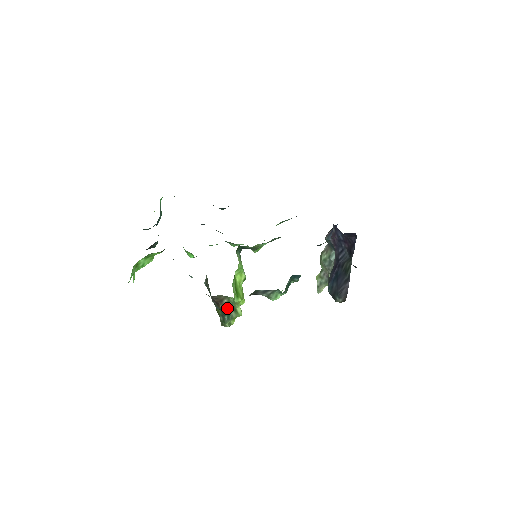
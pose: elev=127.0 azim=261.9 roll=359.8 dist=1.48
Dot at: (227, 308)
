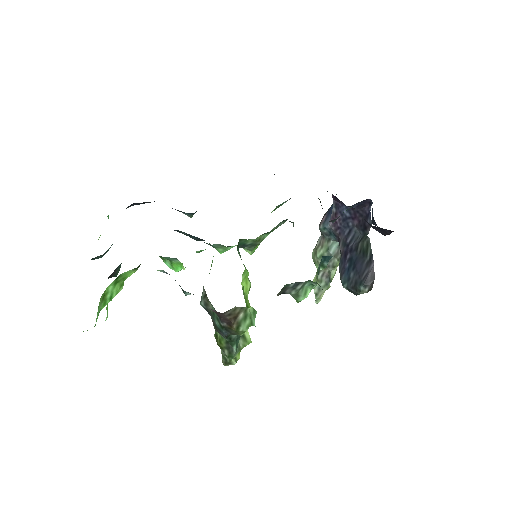
Dot at: (243, 327)
